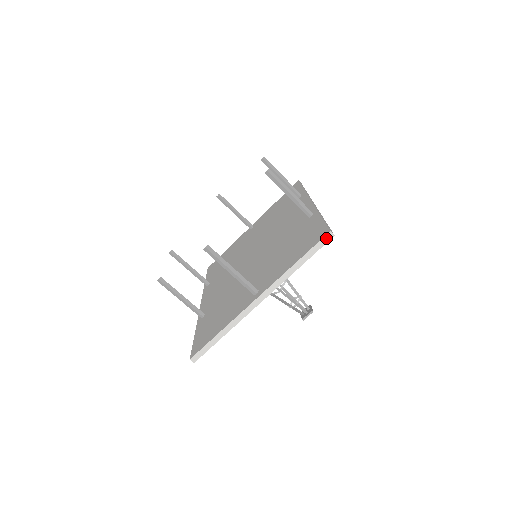
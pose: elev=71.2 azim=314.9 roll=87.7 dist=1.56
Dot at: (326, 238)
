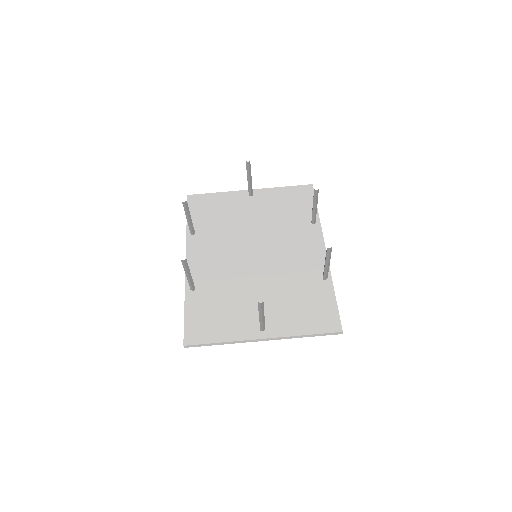
Dot at: (337, 333)
